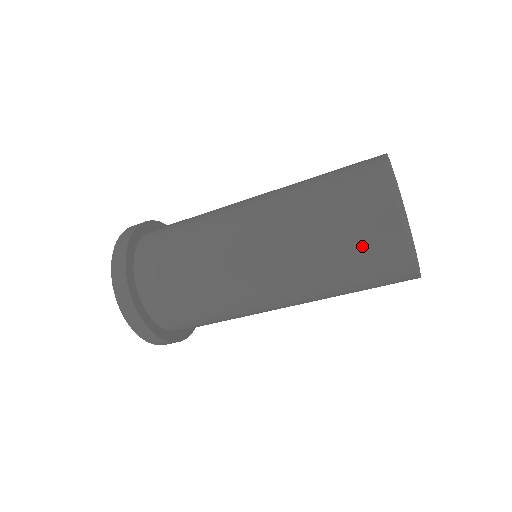
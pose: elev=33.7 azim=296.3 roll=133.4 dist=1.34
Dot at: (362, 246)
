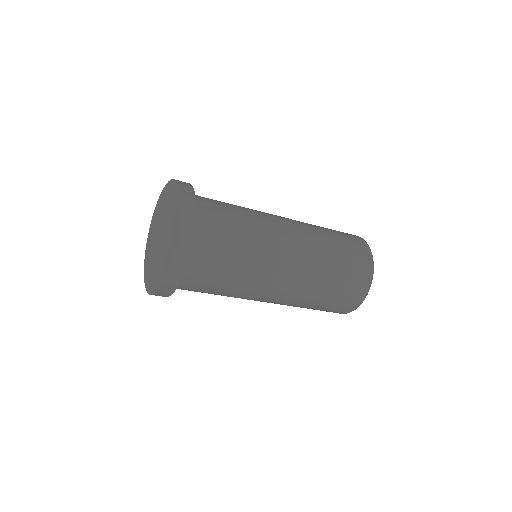
Dot at: (330, 309)
